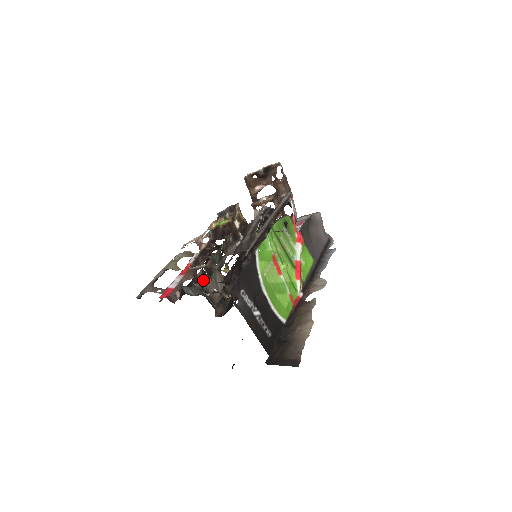
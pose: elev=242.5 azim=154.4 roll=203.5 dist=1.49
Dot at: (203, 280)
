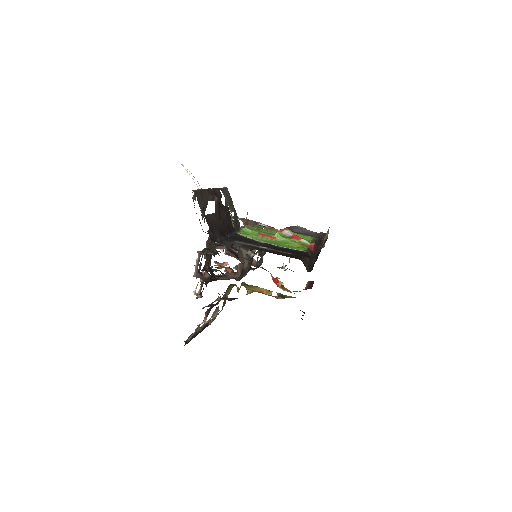
Dot at: (214, 279)
